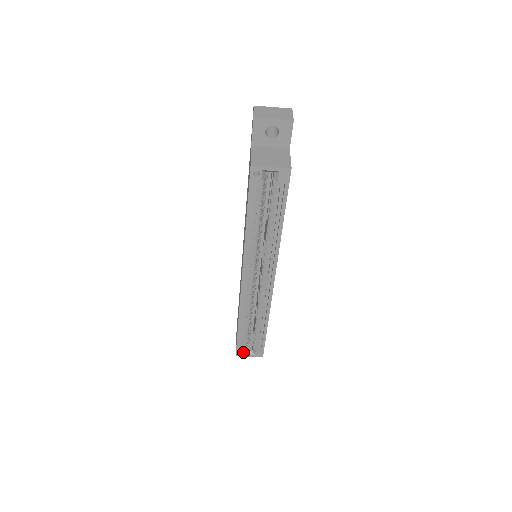
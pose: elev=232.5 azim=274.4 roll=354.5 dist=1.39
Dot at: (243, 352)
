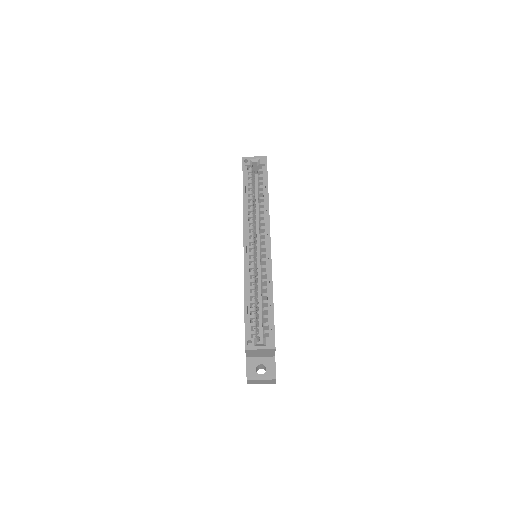
Dot at: (253, 342)
